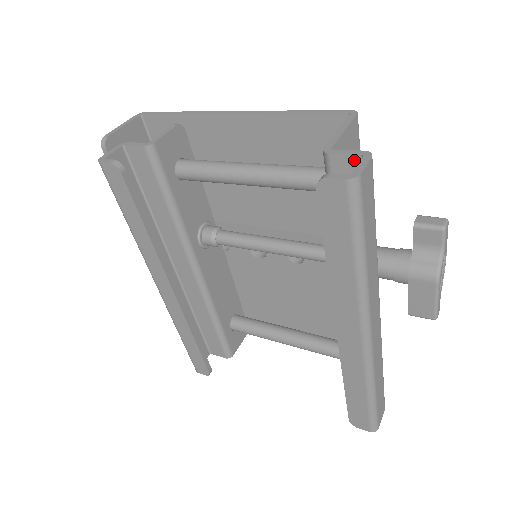
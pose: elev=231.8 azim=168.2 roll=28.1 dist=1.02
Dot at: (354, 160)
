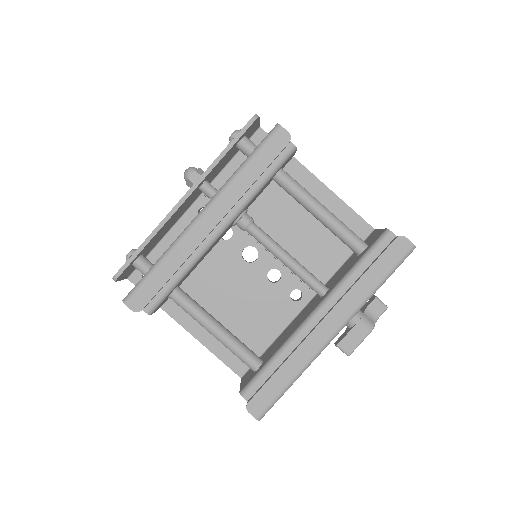
Dot at: occluded
